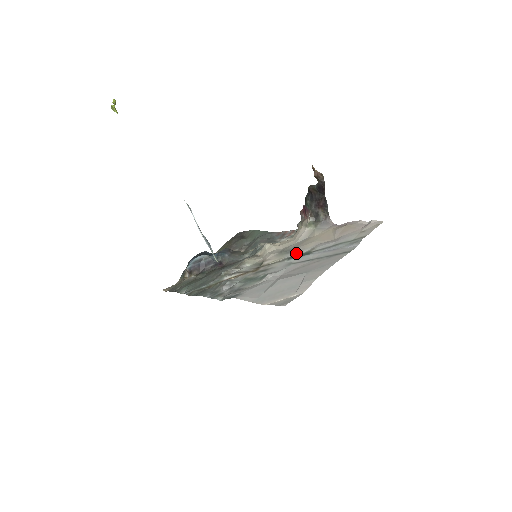
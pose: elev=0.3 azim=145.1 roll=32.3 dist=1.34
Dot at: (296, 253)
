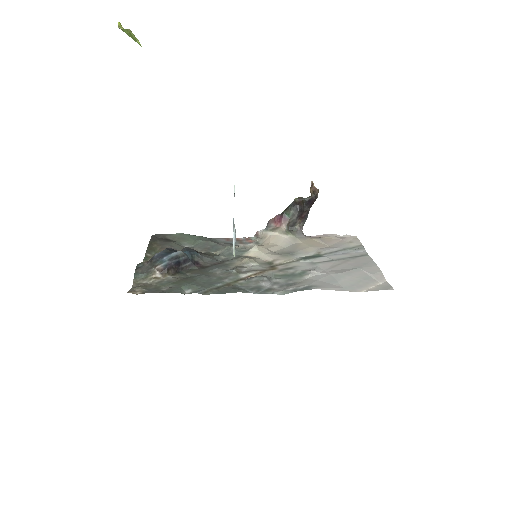
Dot at: (303, 255)
